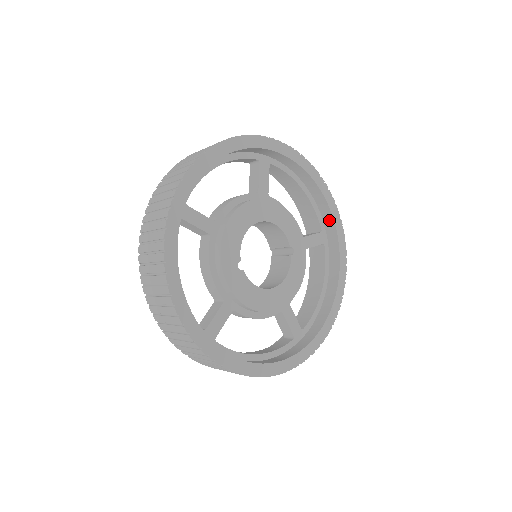
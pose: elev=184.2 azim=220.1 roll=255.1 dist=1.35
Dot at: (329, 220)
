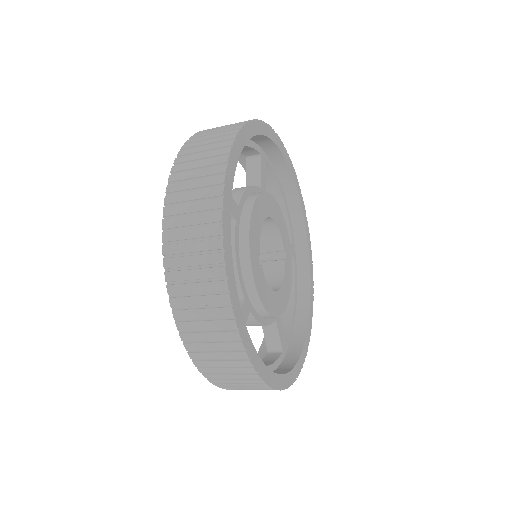
Dot at: (301, 232)
